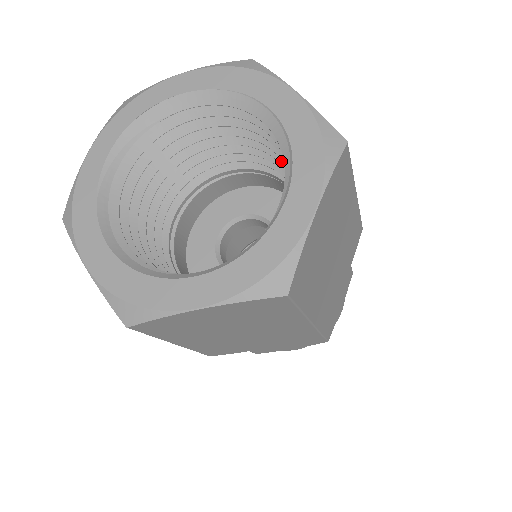
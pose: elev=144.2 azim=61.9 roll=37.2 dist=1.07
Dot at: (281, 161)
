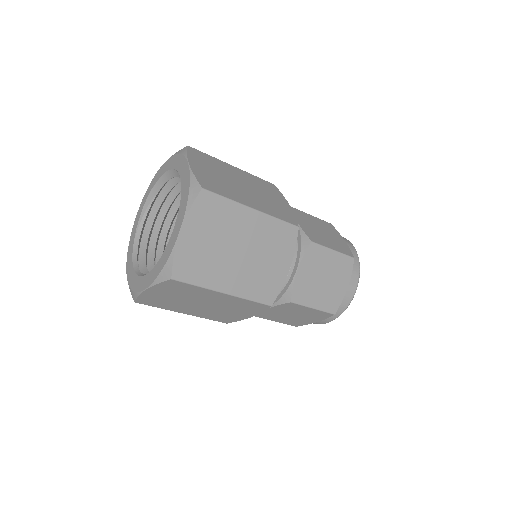
Dot at: occluded
